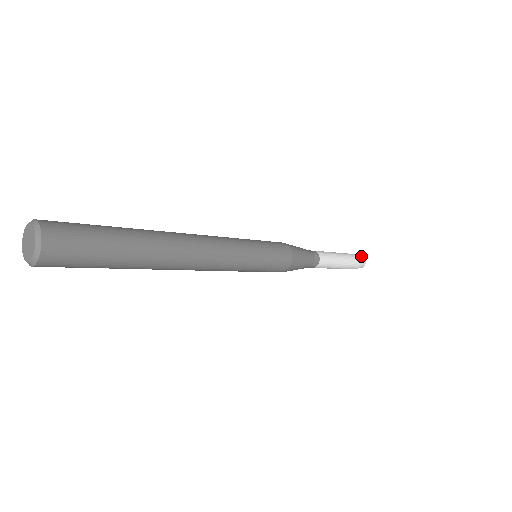
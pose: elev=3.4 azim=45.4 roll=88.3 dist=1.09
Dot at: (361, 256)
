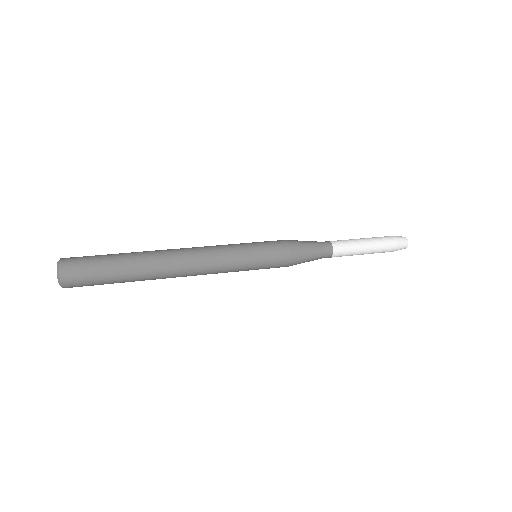
Dot at: (400, 236)
